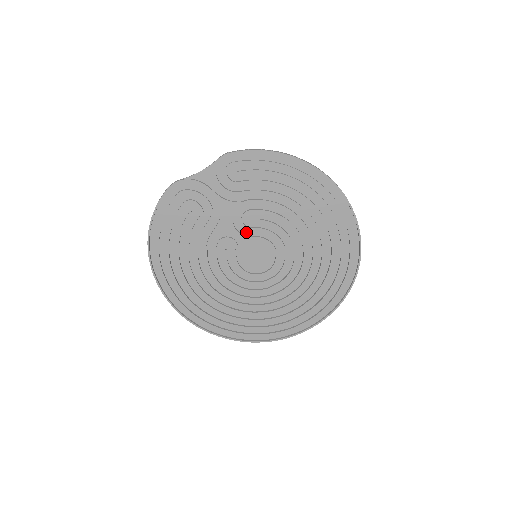
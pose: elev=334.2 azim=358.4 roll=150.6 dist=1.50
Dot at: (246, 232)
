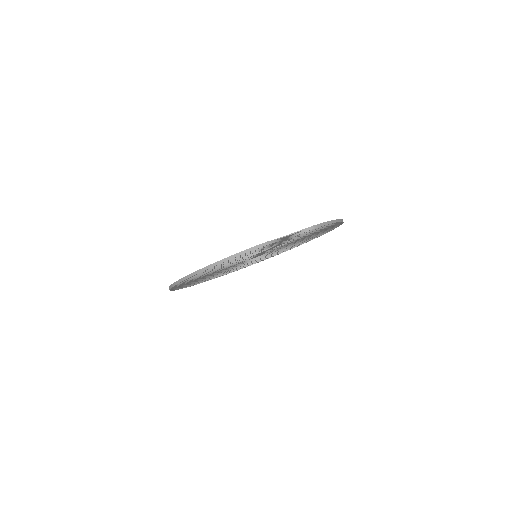
Dot at: occluded
